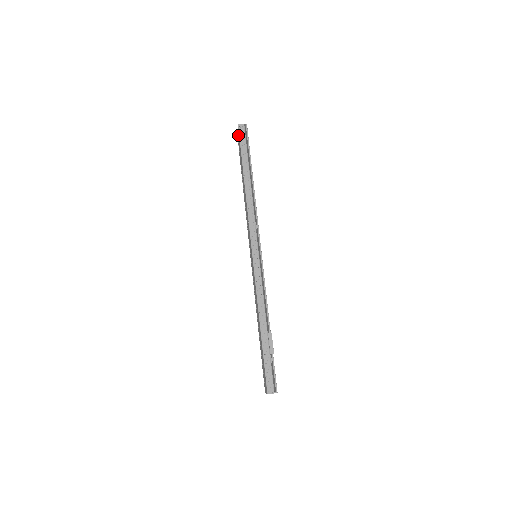
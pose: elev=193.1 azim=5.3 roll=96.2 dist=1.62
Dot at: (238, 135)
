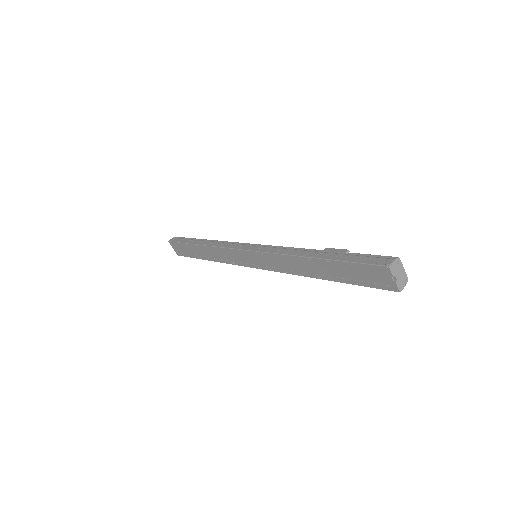
Dot at: (175, 248)
